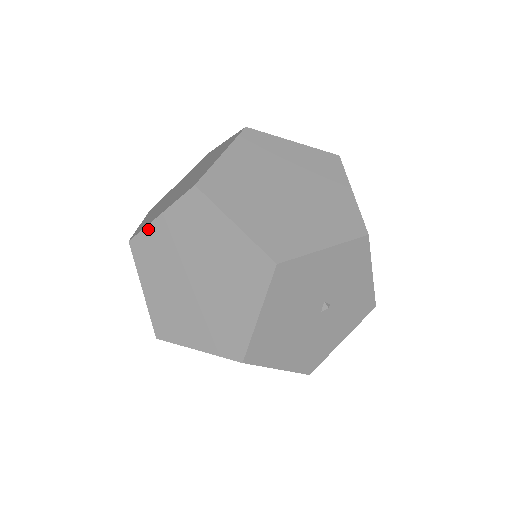
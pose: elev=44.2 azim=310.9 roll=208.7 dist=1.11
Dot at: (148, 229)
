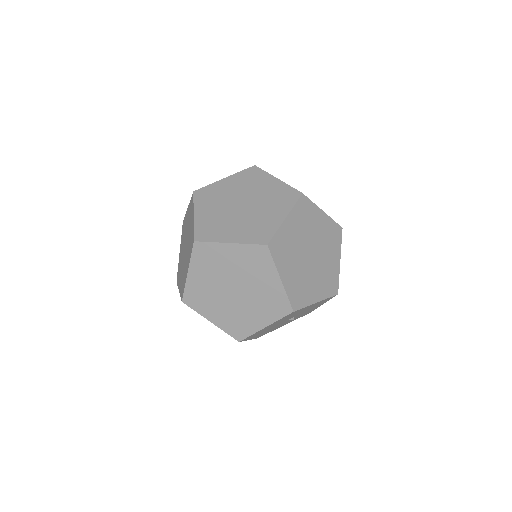
Dot at: (215, 245)
